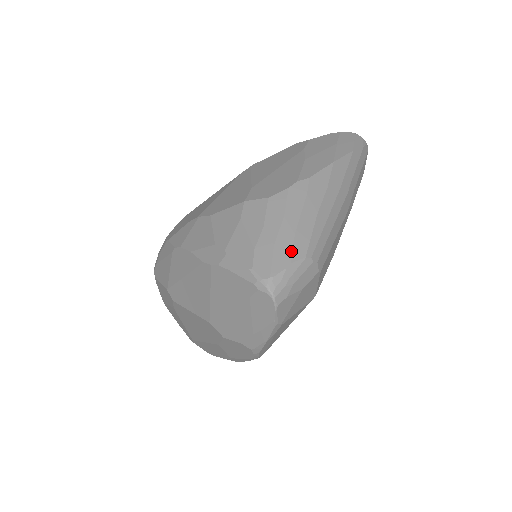
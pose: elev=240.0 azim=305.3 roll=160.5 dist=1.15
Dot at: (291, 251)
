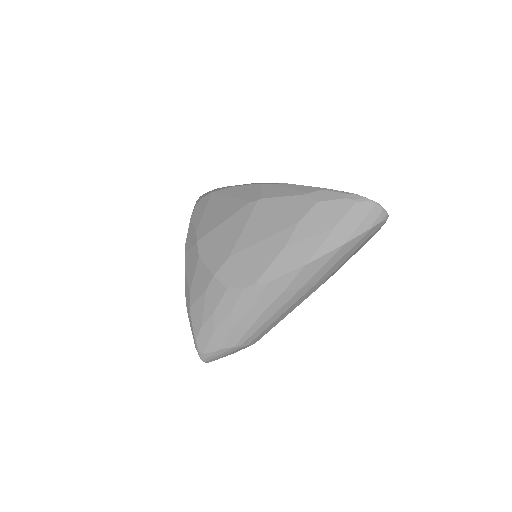
Dot at: (224, 341)
